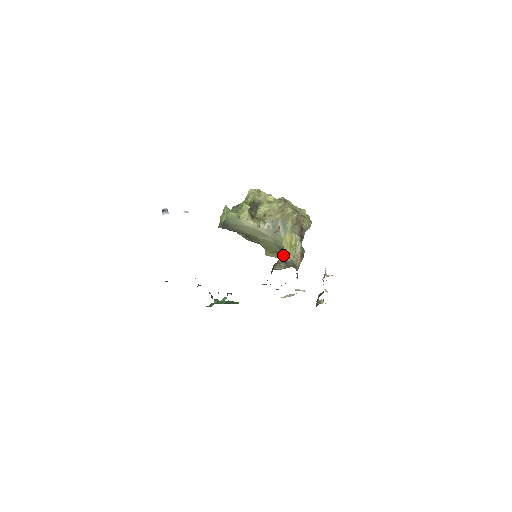
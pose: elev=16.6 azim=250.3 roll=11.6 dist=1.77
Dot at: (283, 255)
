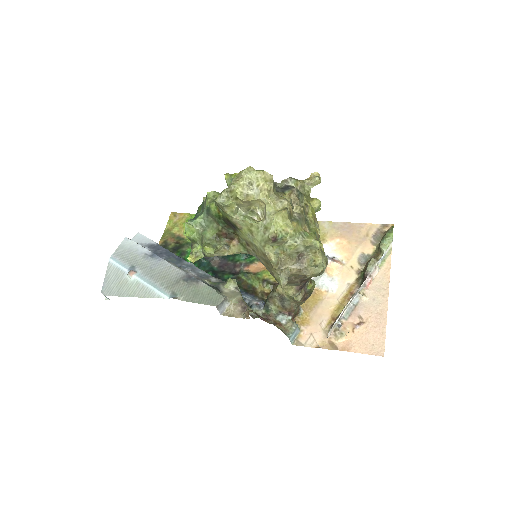
Dot at: occluded
